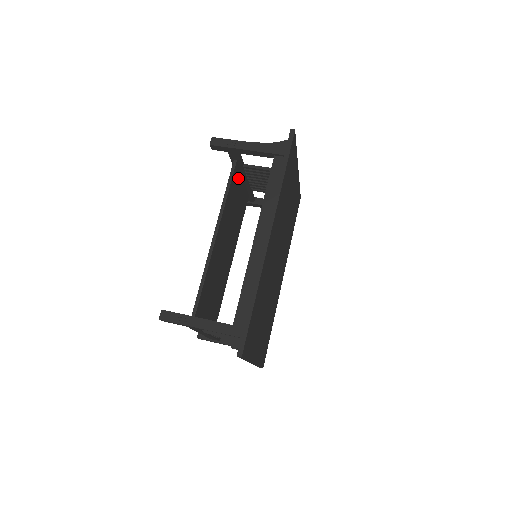
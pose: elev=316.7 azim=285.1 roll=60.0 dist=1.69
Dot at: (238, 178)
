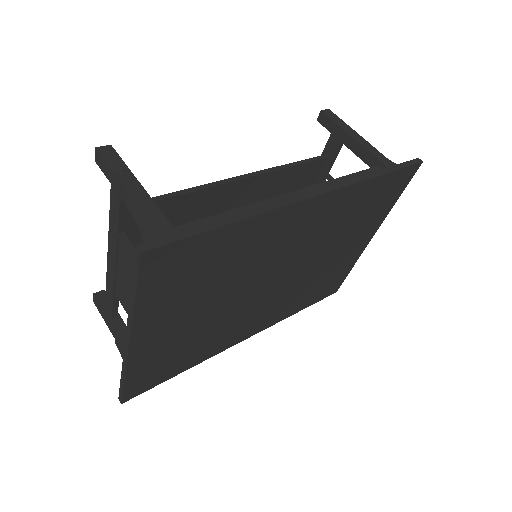
Dot at: (310, 181)
